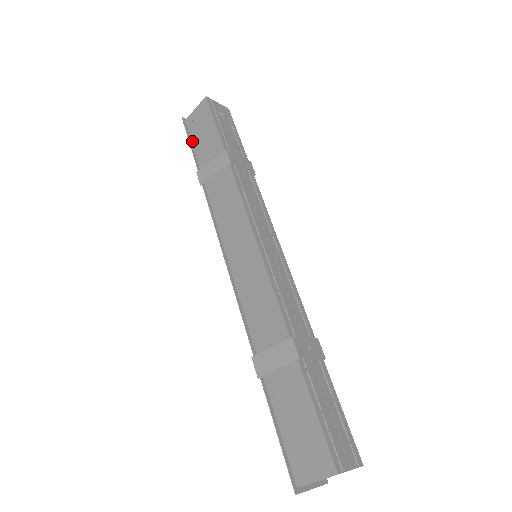
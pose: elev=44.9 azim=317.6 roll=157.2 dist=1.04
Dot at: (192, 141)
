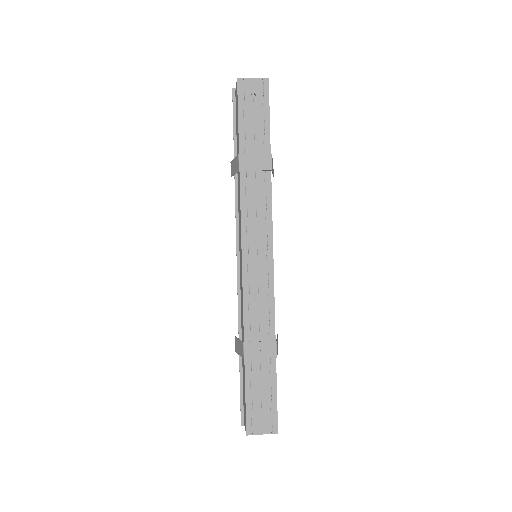
Dot at: (236, 120)
